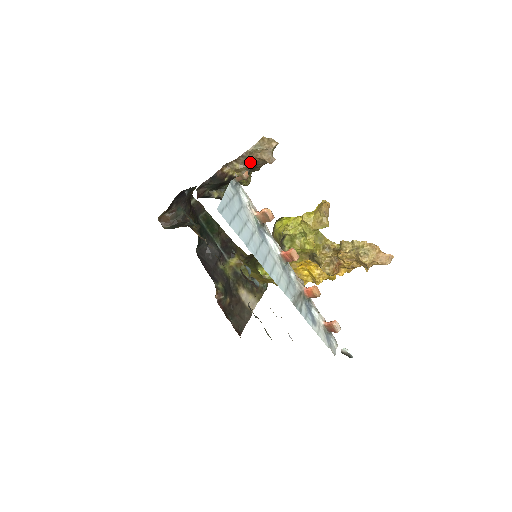
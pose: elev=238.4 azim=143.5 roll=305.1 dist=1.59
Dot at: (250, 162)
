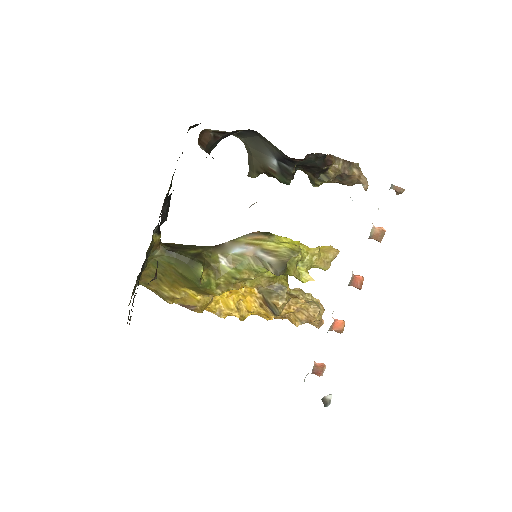
Dot at: (350, 173)
